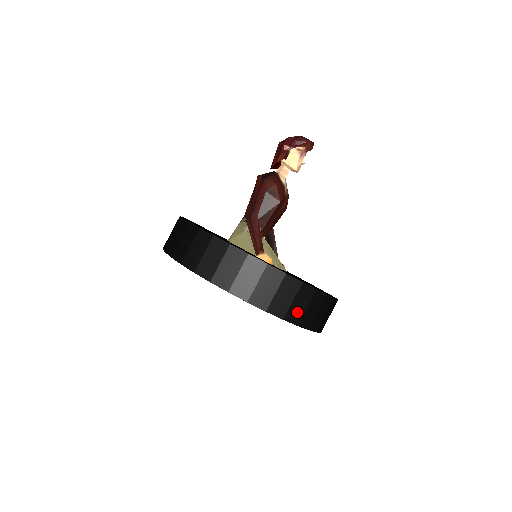
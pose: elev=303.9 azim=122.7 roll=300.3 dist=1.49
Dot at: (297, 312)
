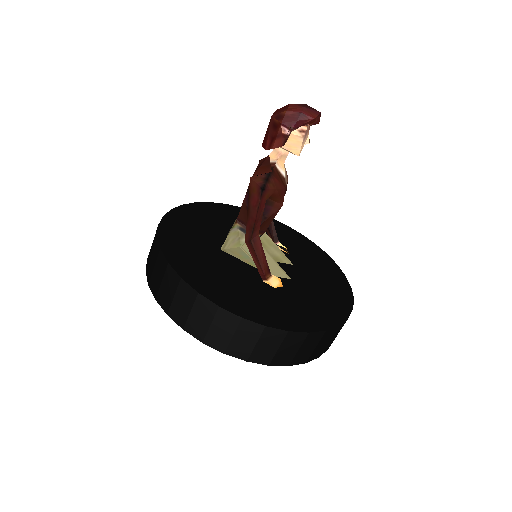
Dot at: (319, 350)
